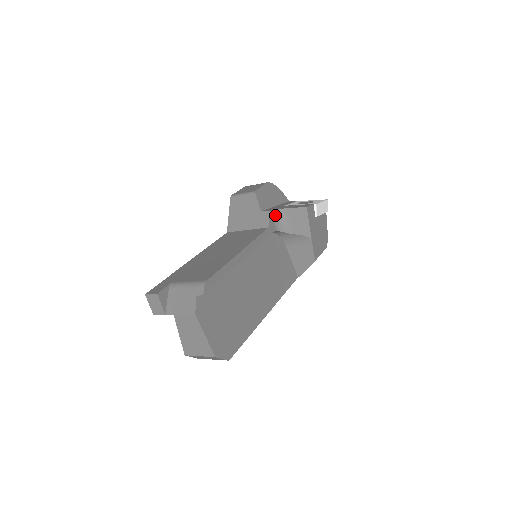
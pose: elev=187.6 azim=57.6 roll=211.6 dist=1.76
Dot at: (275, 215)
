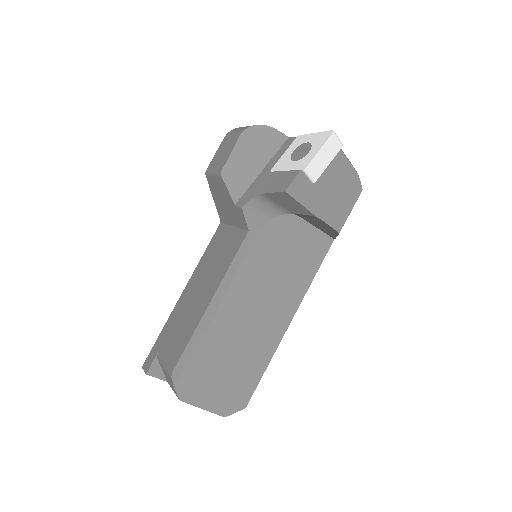
Dot at: (254, 205)
